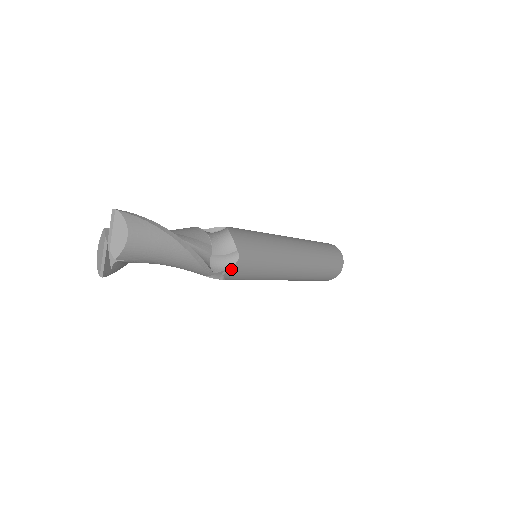
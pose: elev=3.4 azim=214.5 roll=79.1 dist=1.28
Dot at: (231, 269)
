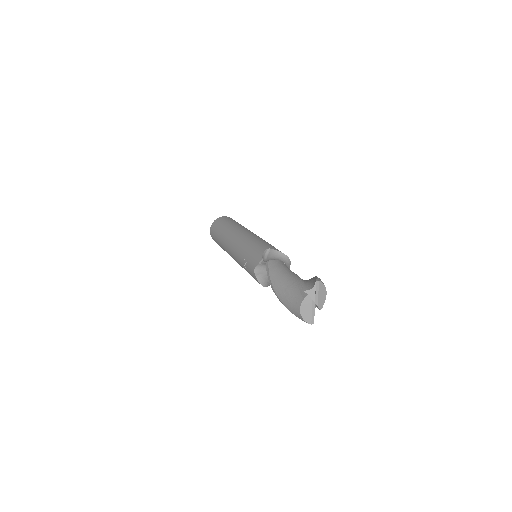
Dot at: occluded
